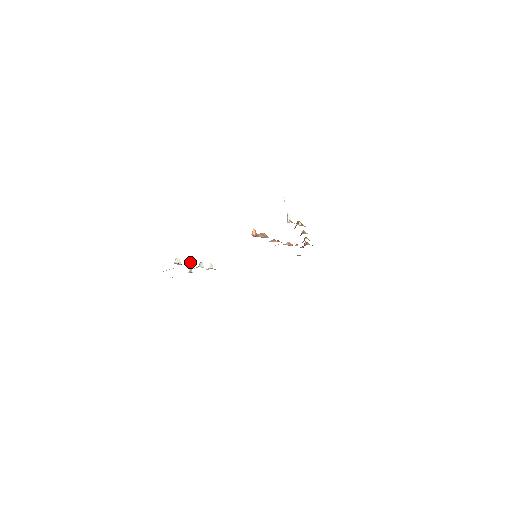
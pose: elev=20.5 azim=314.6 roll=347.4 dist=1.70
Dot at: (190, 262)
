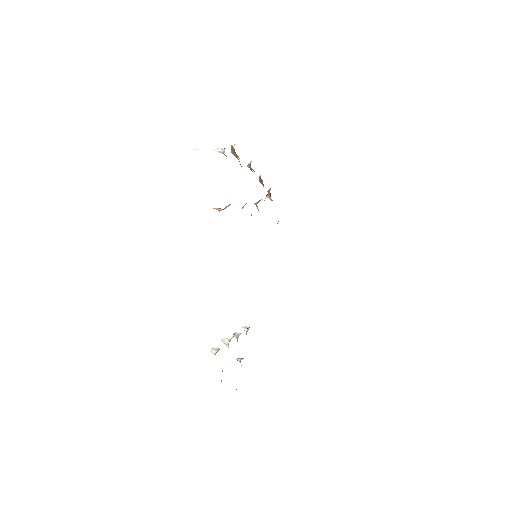
Dot at: (225, 341)
